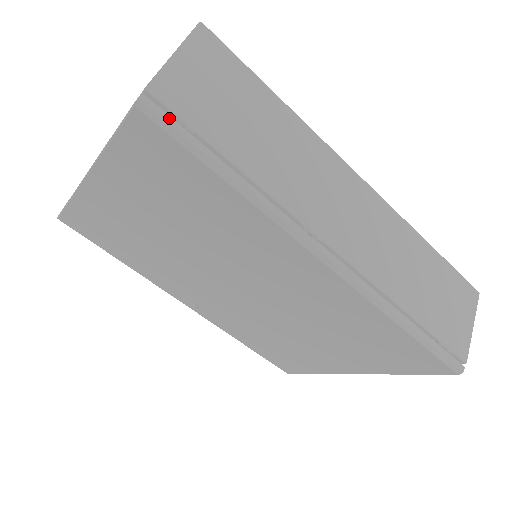
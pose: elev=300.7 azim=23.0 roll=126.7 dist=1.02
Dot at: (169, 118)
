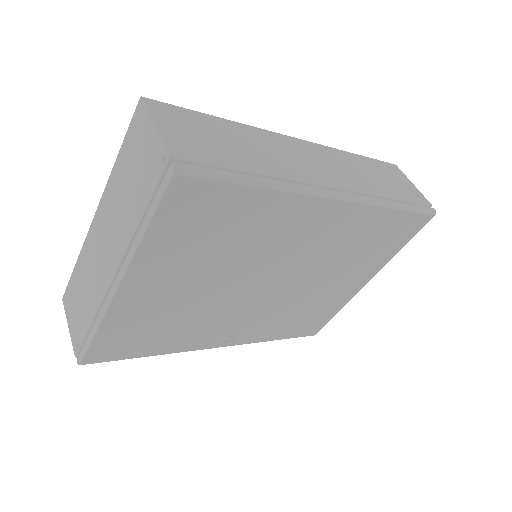
Dot at: (199, 167)
